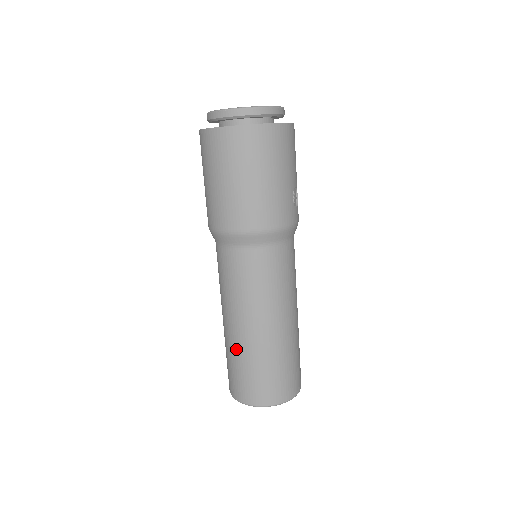
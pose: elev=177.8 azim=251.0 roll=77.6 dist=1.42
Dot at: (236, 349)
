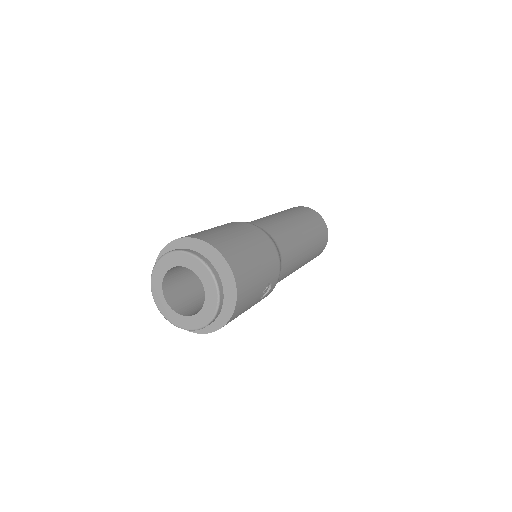
Dot at: occluded
